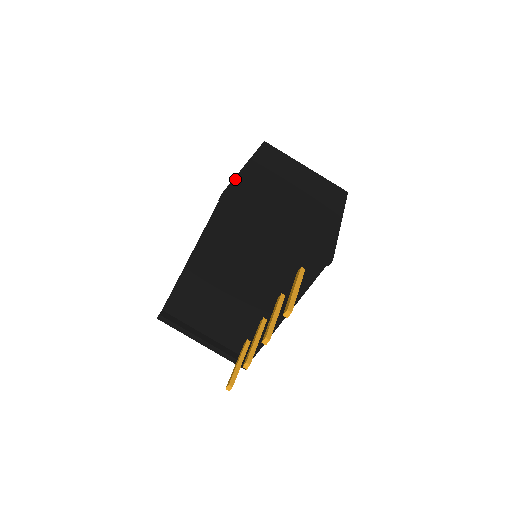
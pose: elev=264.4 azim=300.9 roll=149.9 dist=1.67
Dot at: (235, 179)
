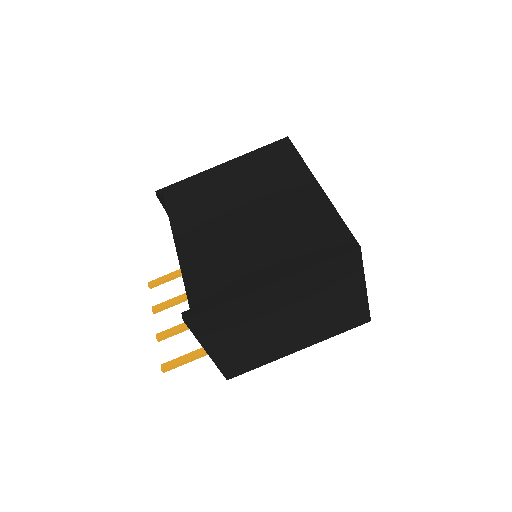
Dot at: (225, 304)
